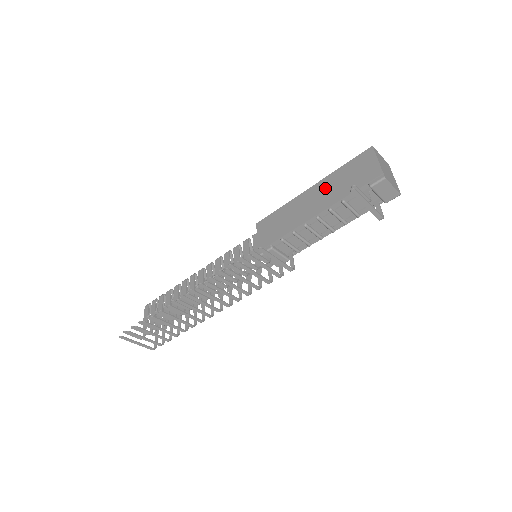
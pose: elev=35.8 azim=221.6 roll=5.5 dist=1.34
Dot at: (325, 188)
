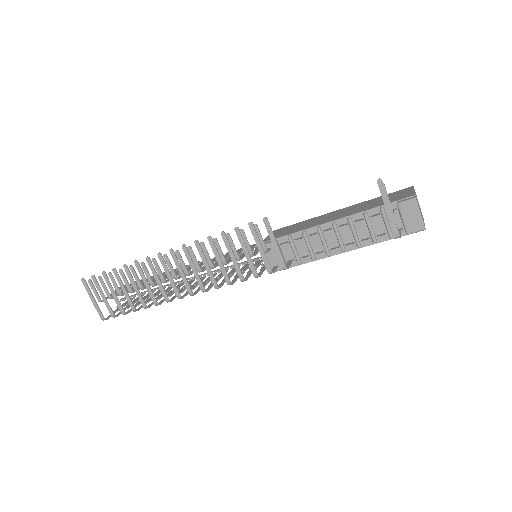
Dot at: (353, 208)
